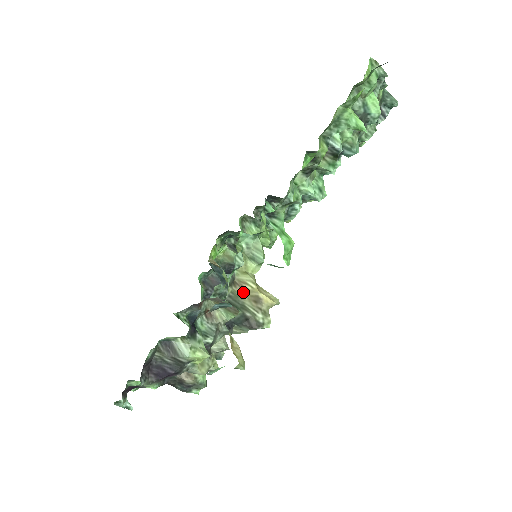
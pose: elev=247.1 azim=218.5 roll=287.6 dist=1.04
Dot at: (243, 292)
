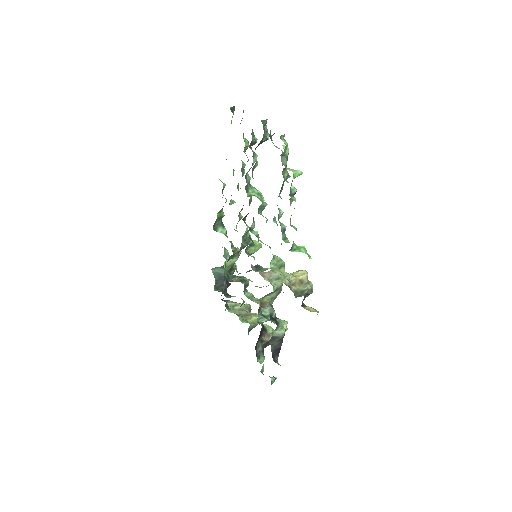
Dot at: (295, 286)
